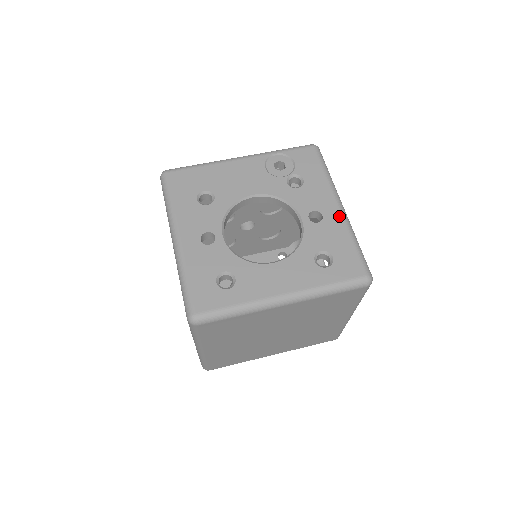
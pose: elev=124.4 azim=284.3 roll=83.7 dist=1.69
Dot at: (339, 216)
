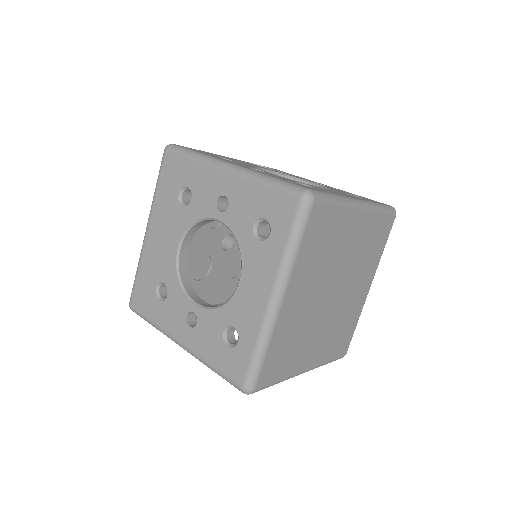
Dot at: occluded
